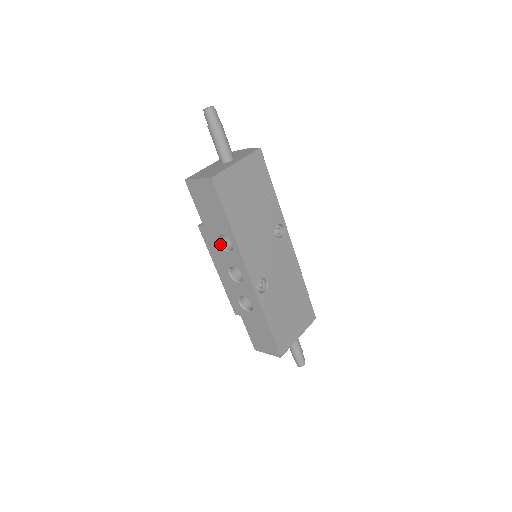
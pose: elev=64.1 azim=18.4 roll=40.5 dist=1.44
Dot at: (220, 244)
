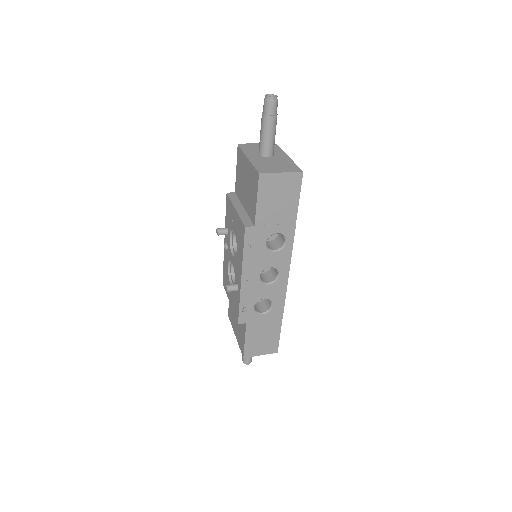
Dot at: (266, 245)
